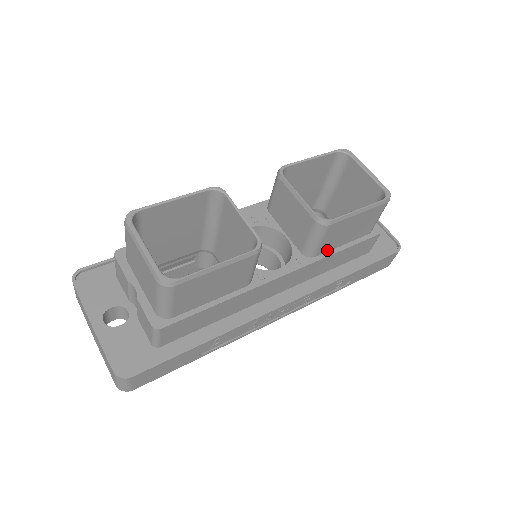
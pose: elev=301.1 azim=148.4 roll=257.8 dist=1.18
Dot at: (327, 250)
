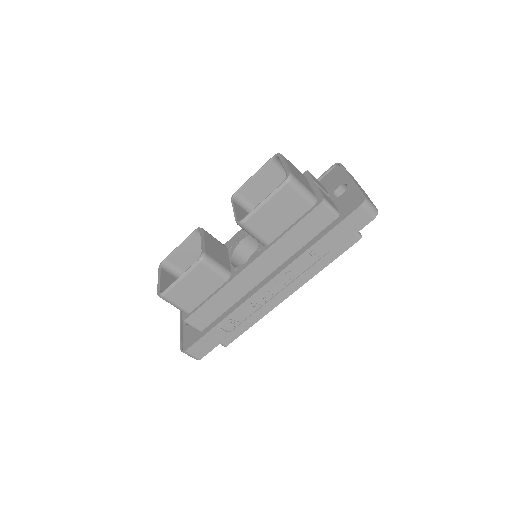
Dot at: (277, 235)
